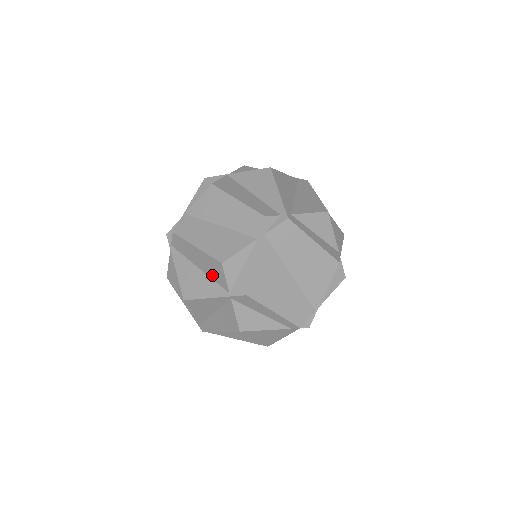
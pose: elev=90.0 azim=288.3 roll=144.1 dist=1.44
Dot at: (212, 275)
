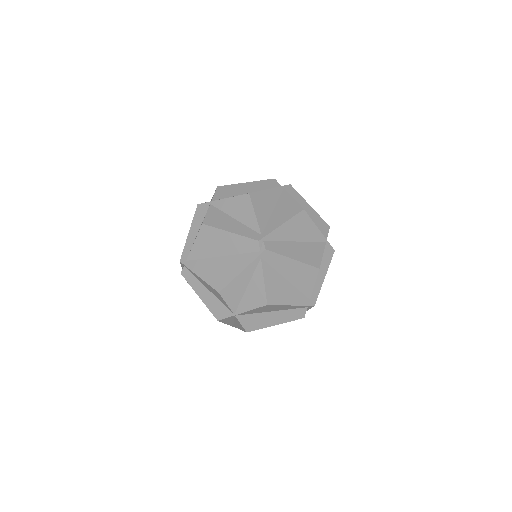
Dot at: occluded
